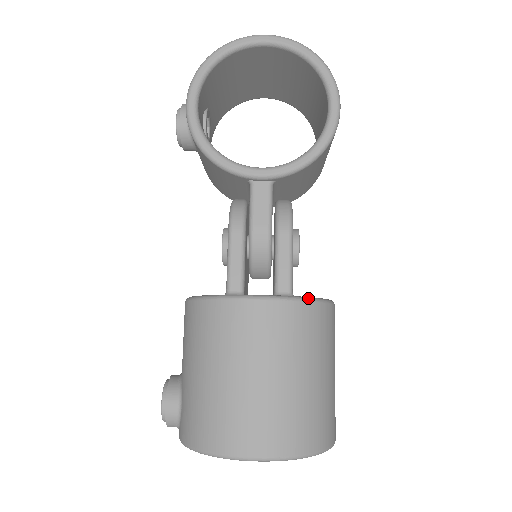
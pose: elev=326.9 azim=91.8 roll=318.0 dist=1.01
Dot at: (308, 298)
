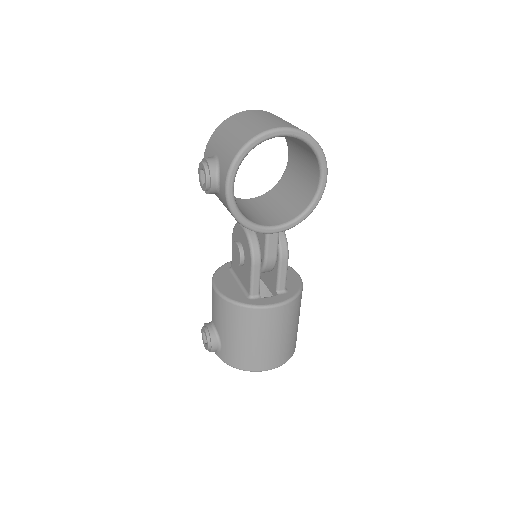
Dot at: (297, 295)
